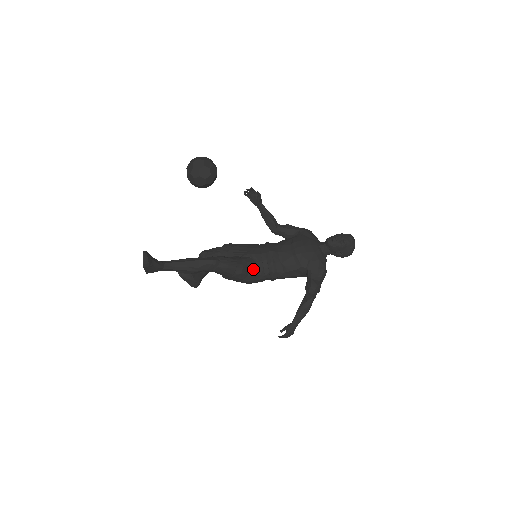
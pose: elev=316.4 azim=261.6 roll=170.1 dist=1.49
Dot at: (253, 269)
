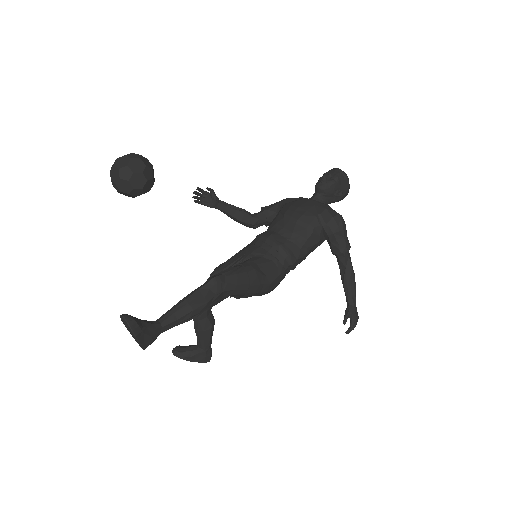
Dot at: (265, 265)
